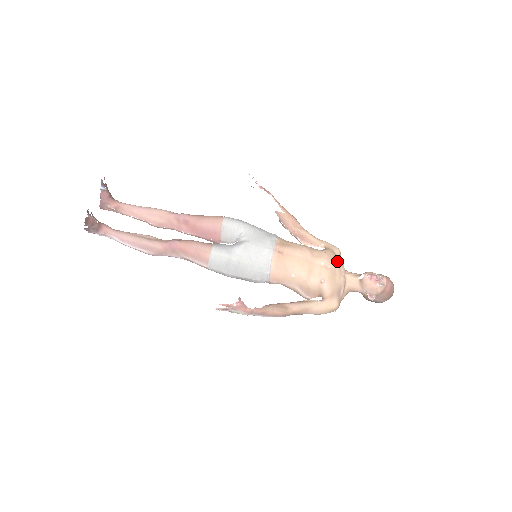
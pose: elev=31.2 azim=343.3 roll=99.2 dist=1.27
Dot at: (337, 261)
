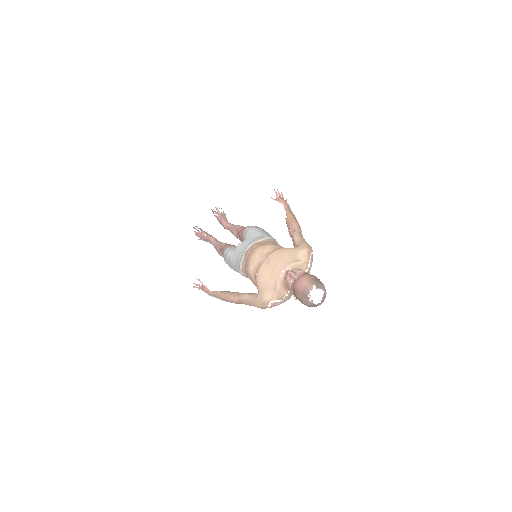
Dot at: (285, 258)
